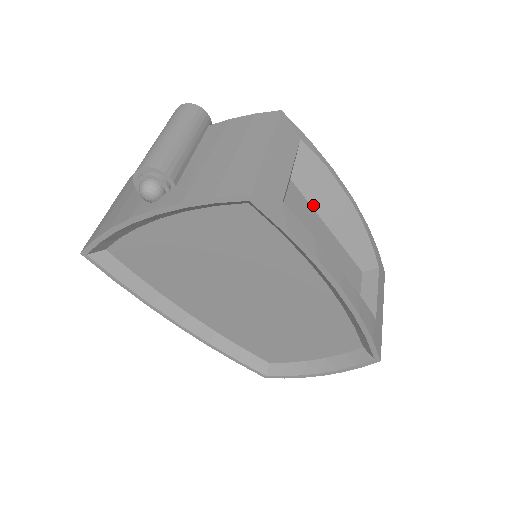
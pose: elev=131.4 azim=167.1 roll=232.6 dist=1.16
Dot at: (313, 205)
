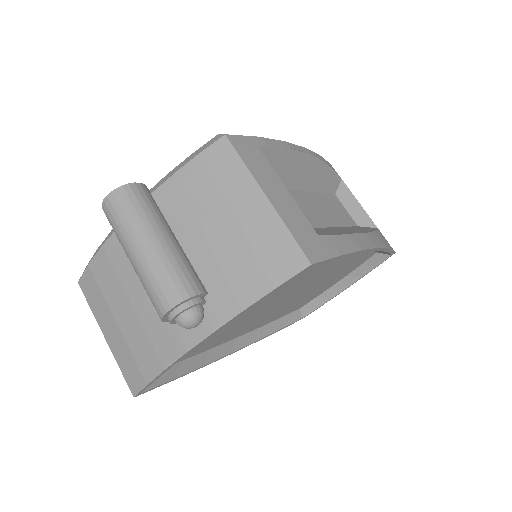
Dot at: (289, 187)
